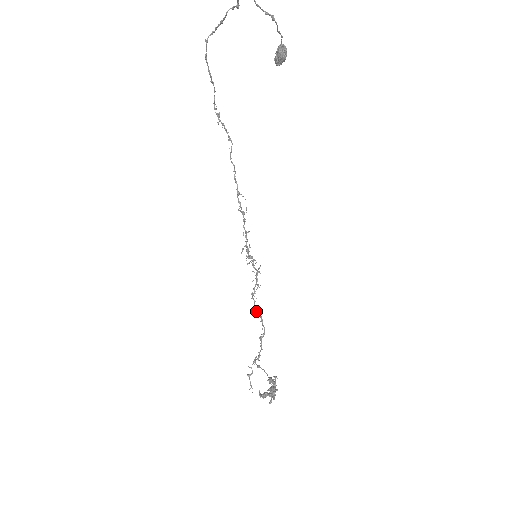
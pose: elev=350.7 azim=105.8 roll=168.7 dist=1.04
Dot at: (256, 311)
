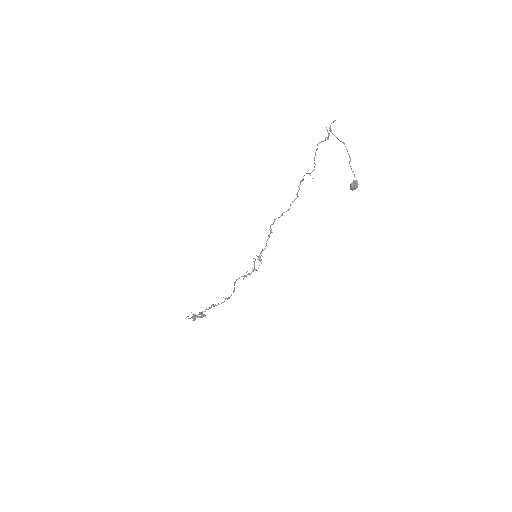
Dot at: (234, 282)
